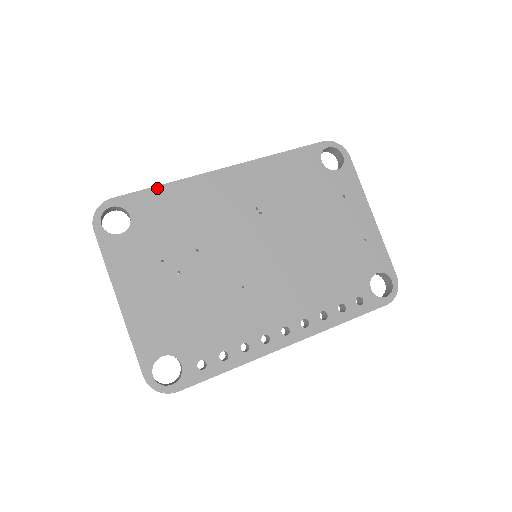
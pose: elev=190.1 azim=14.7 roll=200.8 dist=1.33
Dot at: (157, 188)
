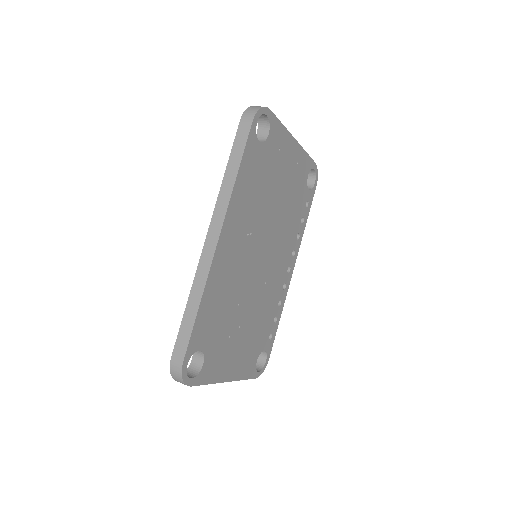
Dot at: (198, 315)
